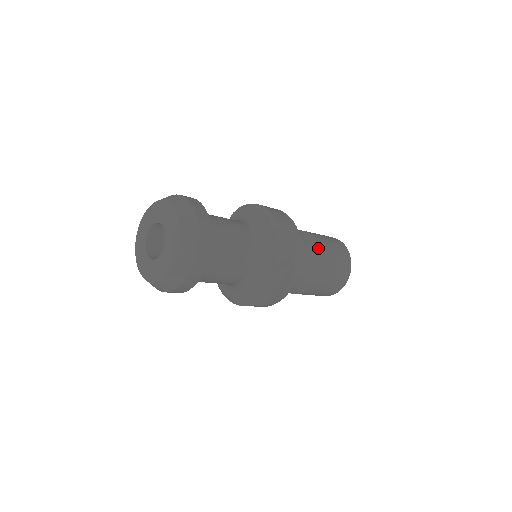
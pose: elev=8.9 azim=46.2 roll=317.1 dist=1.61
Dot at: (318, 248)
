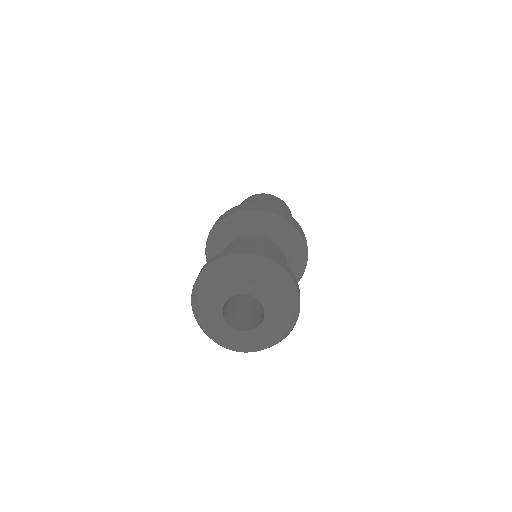
Dot at: occluded
